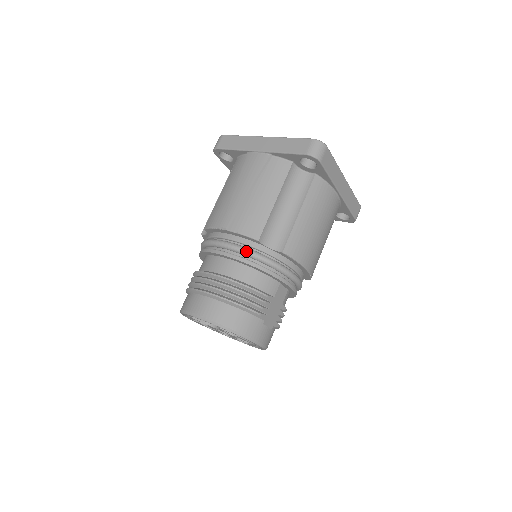
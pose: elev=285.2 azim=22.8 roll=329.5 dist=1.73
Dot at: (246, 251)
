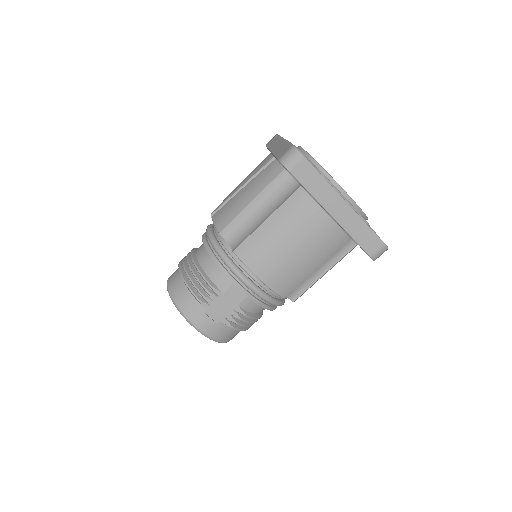
Dot at: (211, 240)
